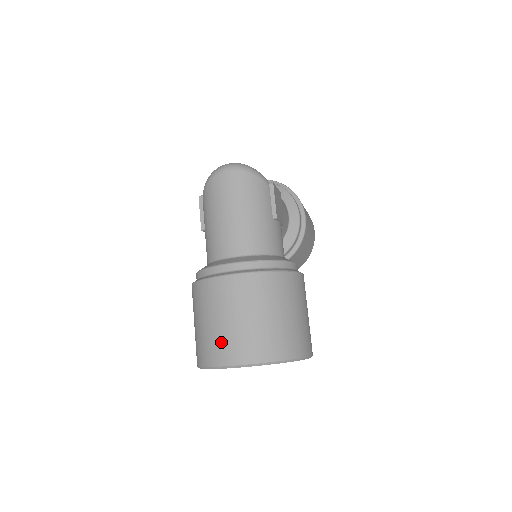
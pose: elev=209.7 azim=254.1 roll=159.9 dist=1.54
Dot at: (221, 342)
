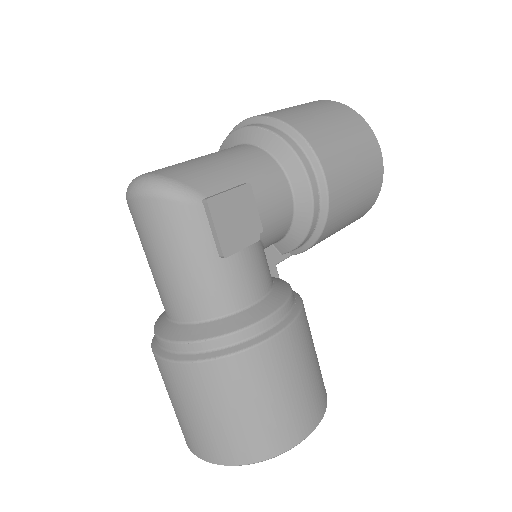
Dot at: (181, 426)
